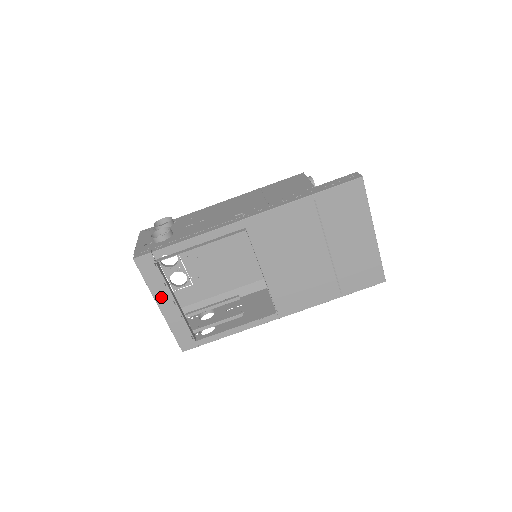
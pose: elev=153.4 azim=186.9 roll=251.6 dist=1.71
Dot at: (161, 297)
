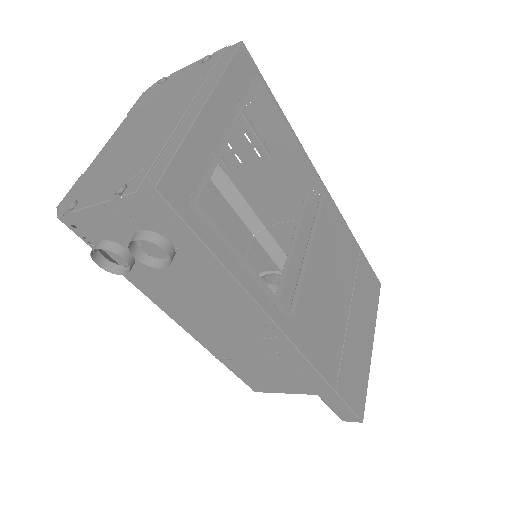
Dot at: (221, 101)
